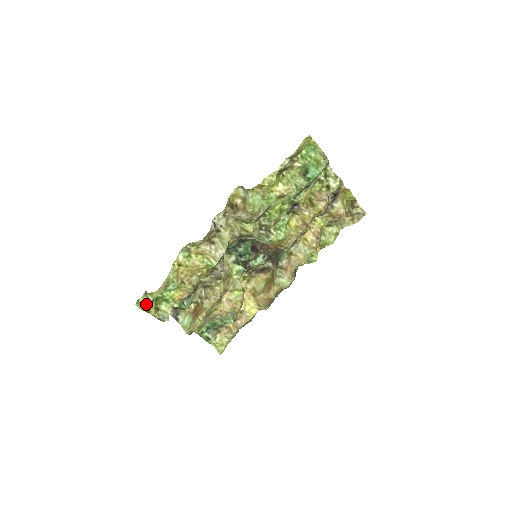
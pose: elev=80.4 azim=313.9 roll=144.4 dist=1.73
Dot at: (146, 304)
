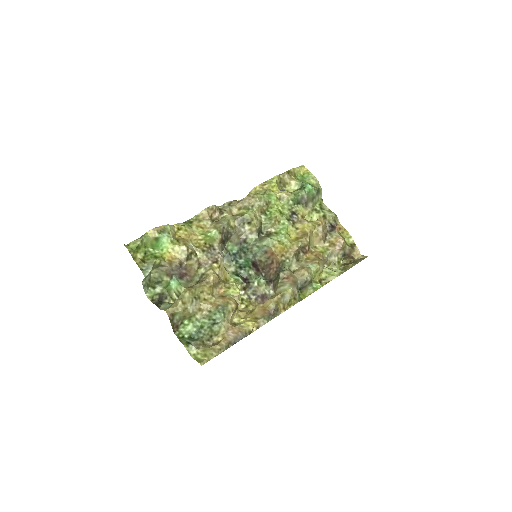
Dot at: (135, 243)
